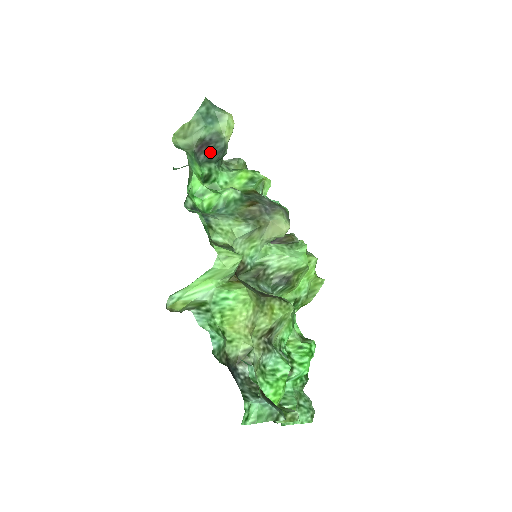
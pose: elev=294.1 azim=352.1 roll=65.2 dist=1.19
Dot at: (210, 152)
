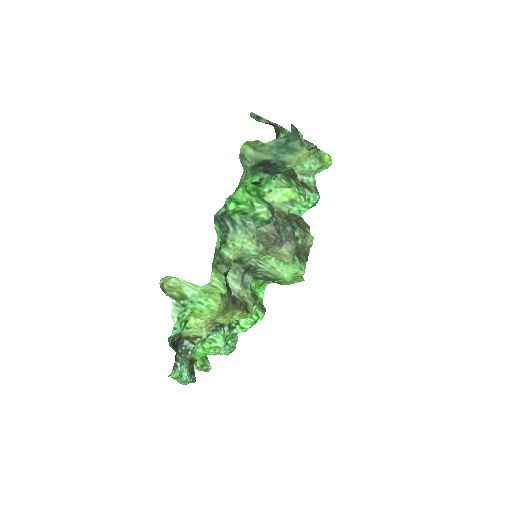
Dot at: (270, 168)
